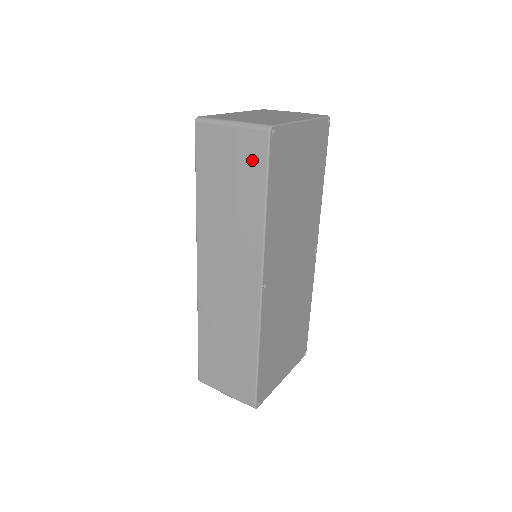
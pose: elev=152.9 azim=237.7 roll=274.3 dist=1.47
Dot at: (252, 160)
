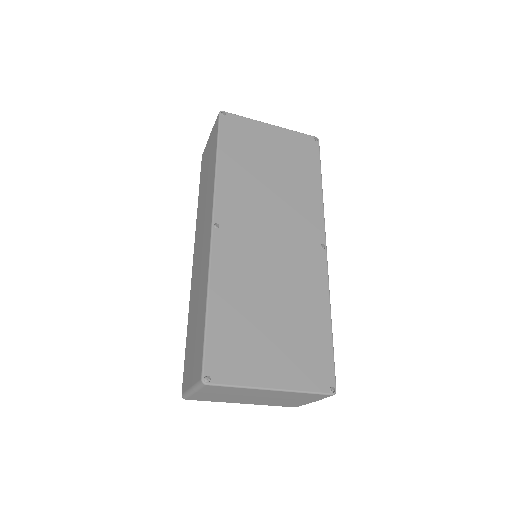
Dot at: (214, 140)
